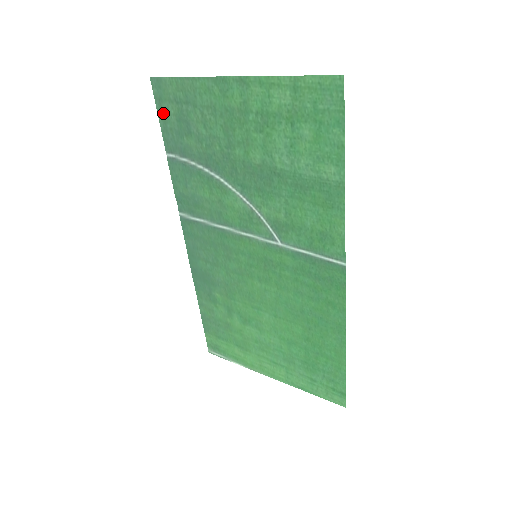
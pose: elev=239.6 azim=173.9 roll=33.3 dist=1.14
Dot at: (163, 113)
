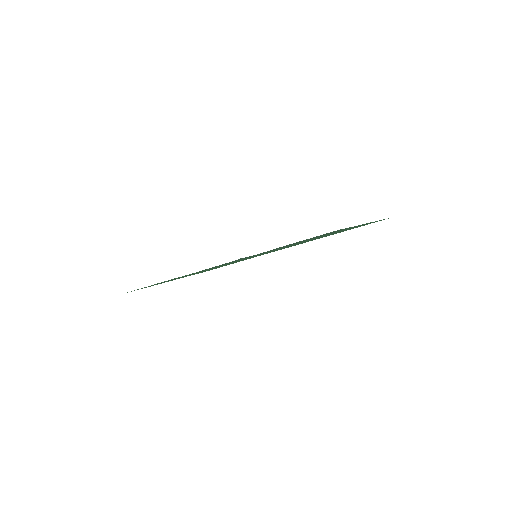
Dot at: occluded
